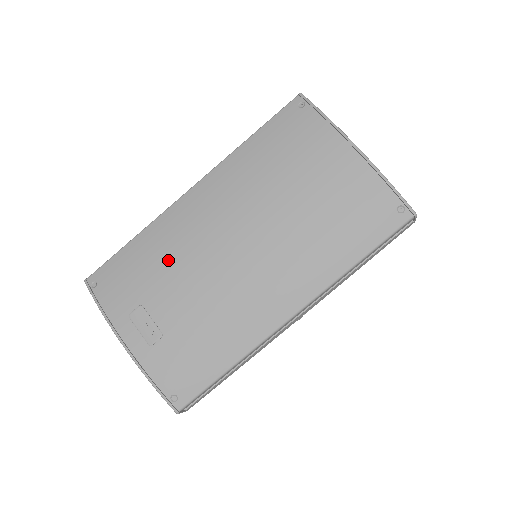
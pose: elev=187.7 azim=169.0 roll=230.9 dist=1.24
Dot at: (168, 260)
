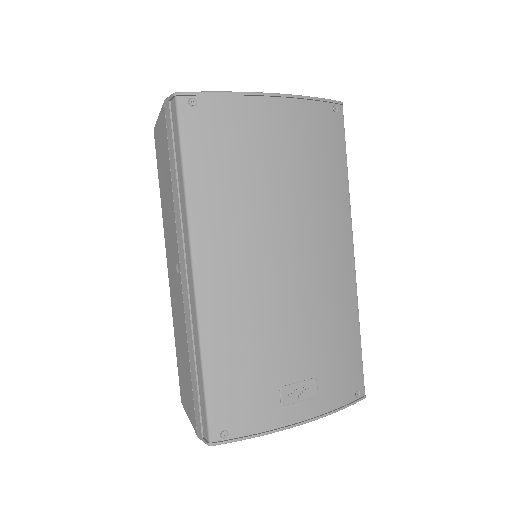
Dot at: (256, 337)
